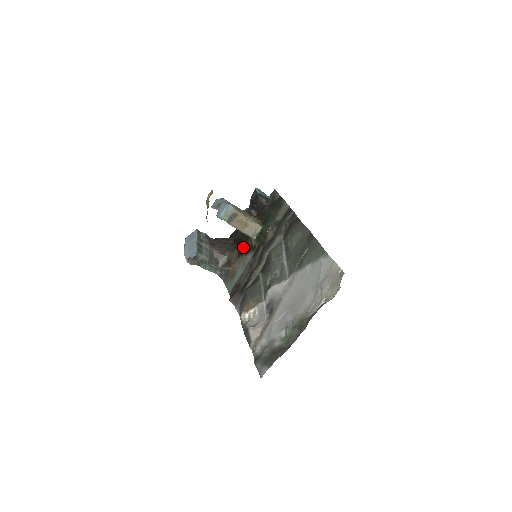
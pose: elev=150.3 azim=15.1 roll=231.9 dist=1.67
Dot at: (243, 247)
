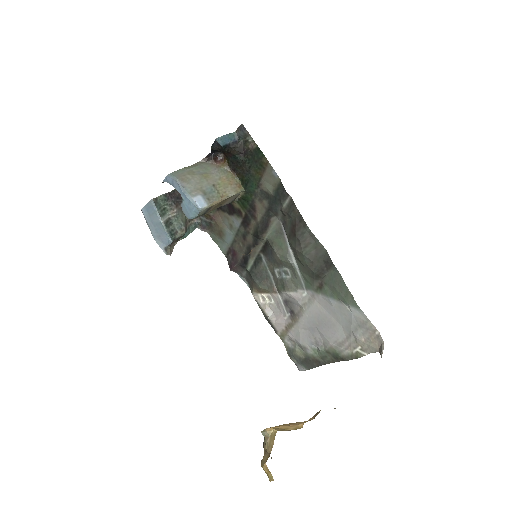
Dot at: occluded
